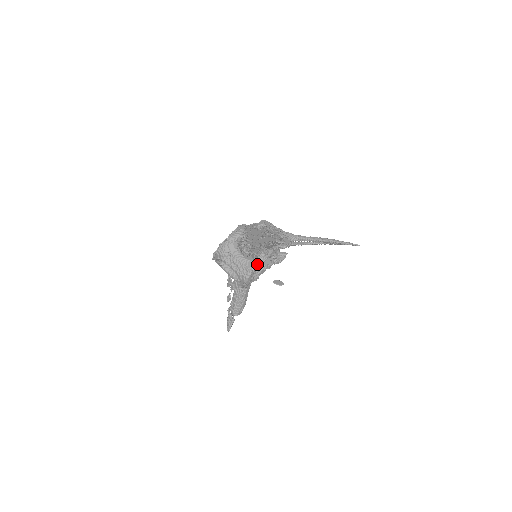
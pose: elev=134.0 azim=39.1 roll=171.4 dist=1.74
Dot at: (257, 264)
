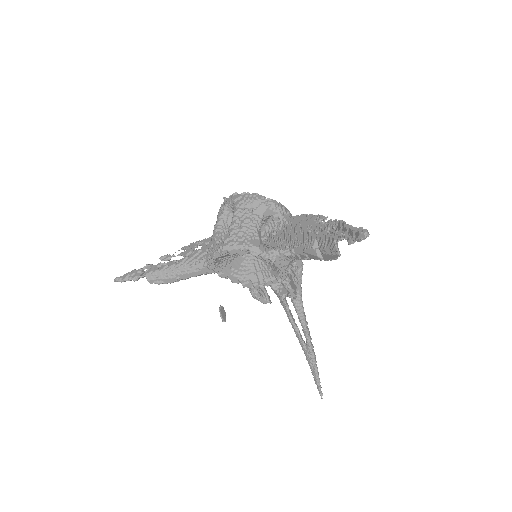
Dot at: (262, 251)
